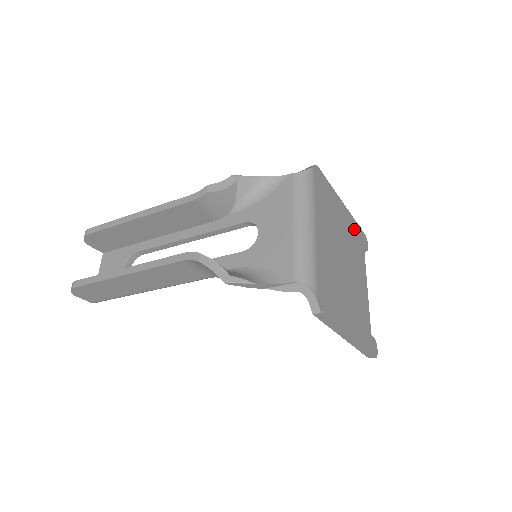
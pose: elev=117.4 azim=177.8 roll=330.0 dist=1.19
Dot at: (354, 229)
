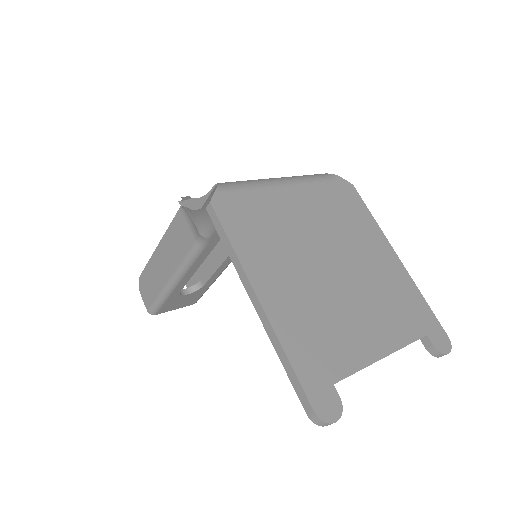
Dot at: (408, 294)
